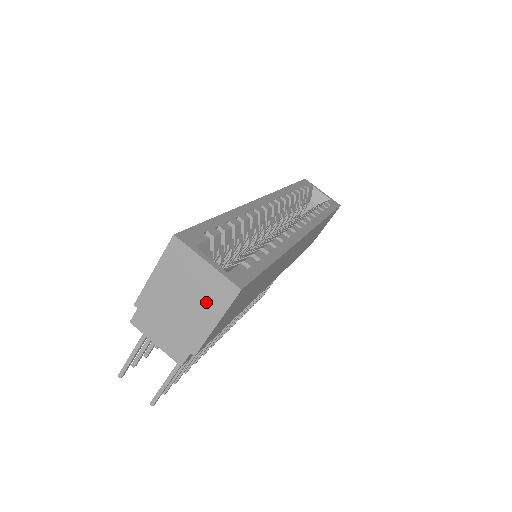
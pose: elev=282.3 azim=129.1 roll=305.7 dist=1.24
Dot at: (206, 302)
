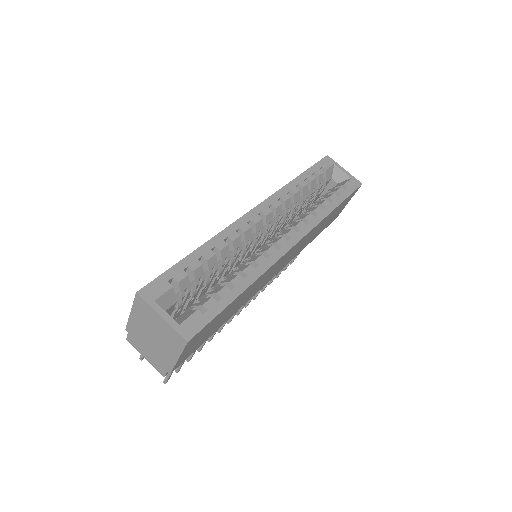
Dot at: (168, 343)
